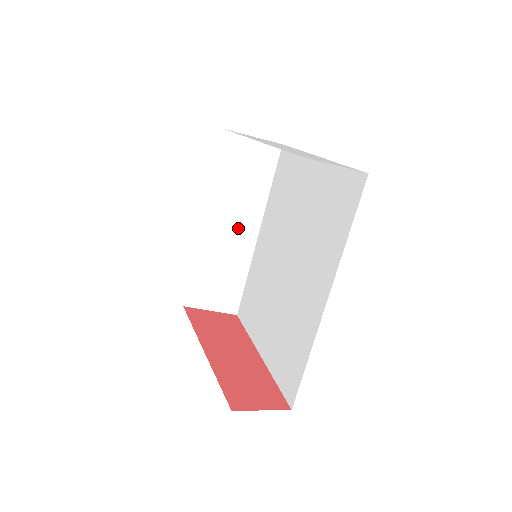
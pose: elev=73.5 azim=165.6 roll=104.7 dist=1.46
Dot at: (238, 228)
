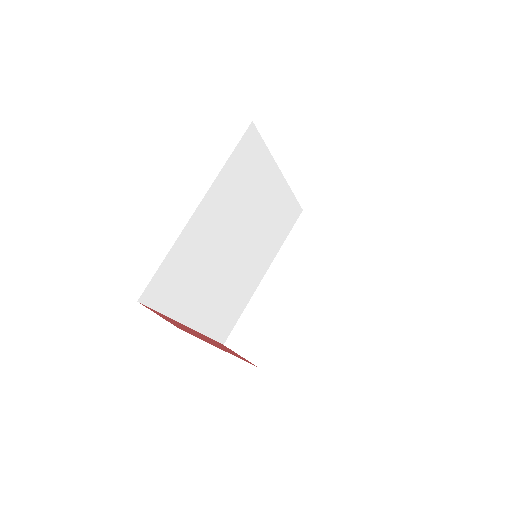
Dot at: (289, 284)
